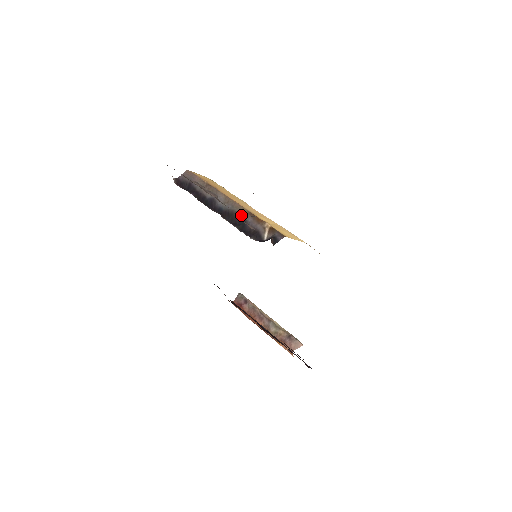
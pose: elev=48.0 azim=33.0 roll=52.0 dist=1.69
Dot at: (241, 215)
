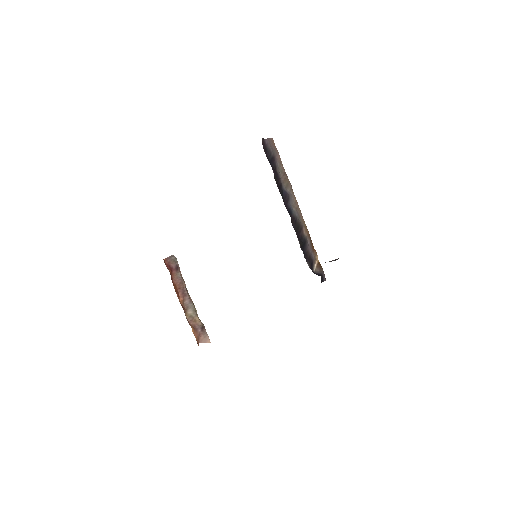
Dot at: (304, 232)
